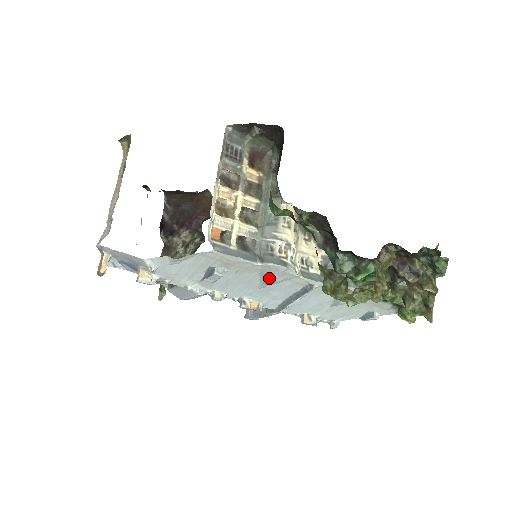
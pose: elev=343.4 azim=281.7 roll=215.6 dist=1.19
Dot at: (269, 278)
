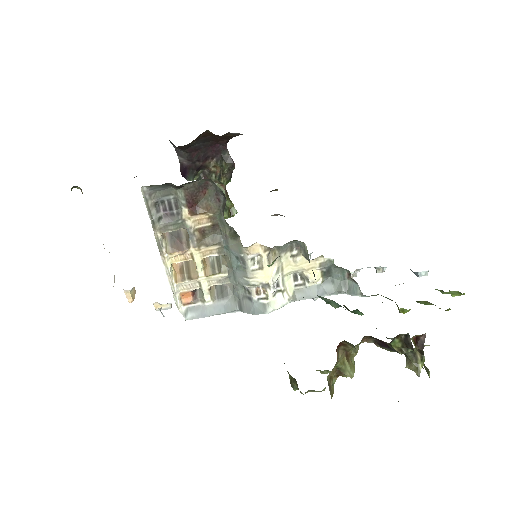
Dot at: occluded
